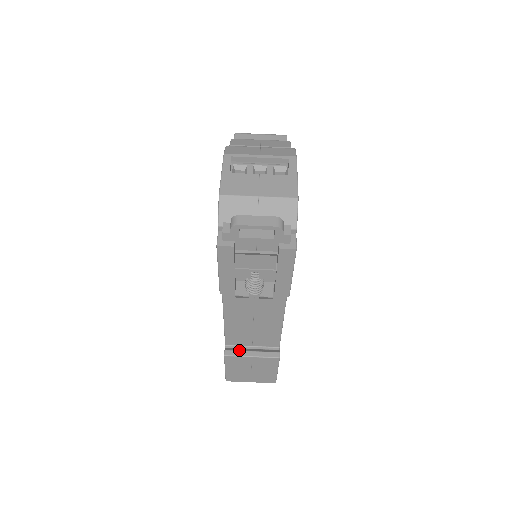
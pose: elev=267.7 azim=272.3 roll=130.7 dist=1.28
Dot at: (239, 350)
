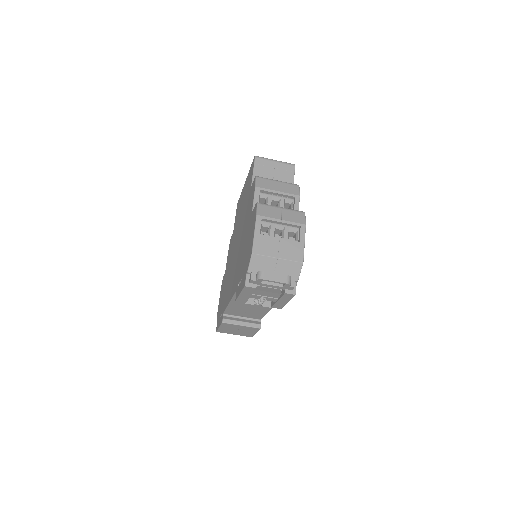
Dot at: (233, 319)
